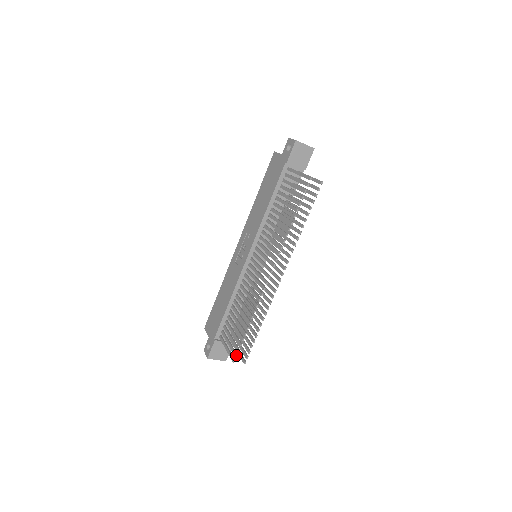
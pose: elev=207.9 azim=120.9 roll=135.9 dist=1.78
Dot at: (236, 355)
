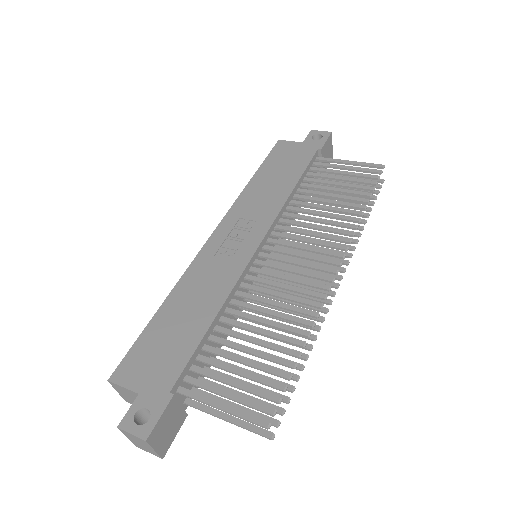
Dot at: (275, 410)
